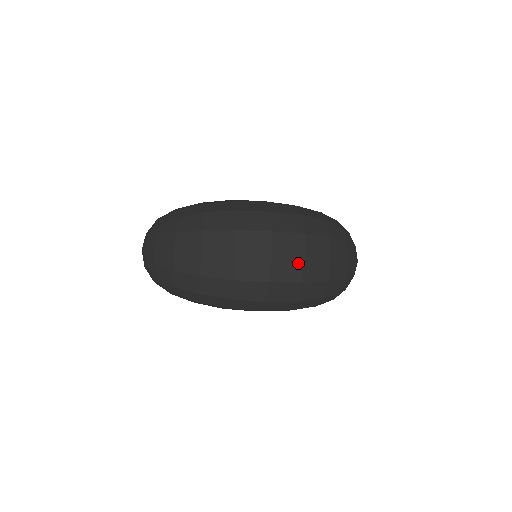
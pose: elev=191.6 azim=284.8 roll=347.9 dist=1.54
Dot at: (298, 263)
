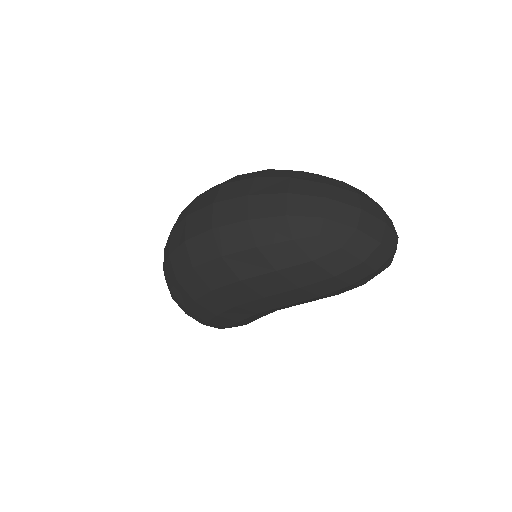
Dot at: (207, 211)
